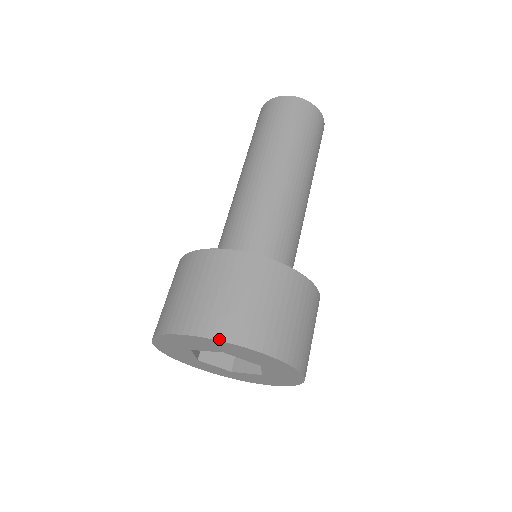
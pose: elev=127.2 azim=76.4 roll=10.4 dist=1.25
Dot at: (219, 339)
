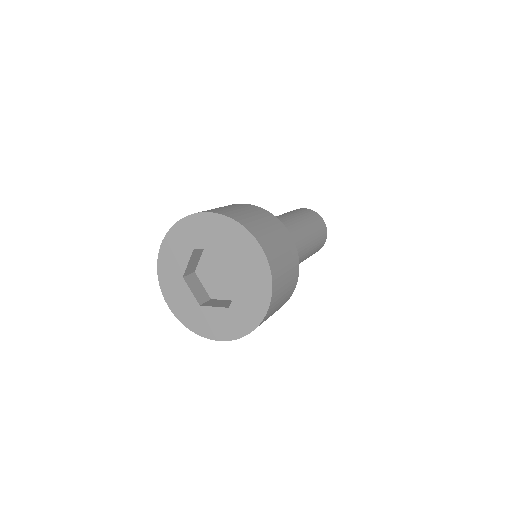
Dot at: (236, 220)
